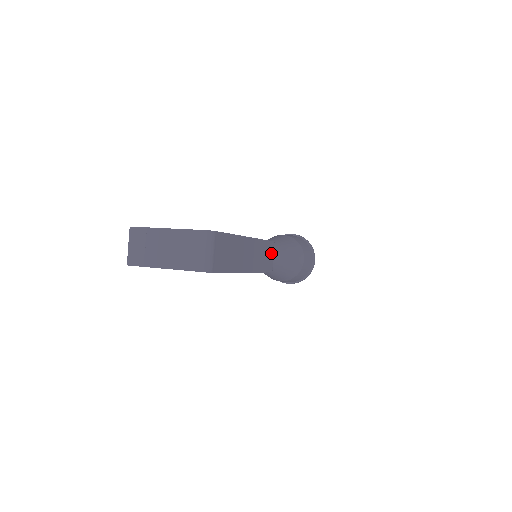
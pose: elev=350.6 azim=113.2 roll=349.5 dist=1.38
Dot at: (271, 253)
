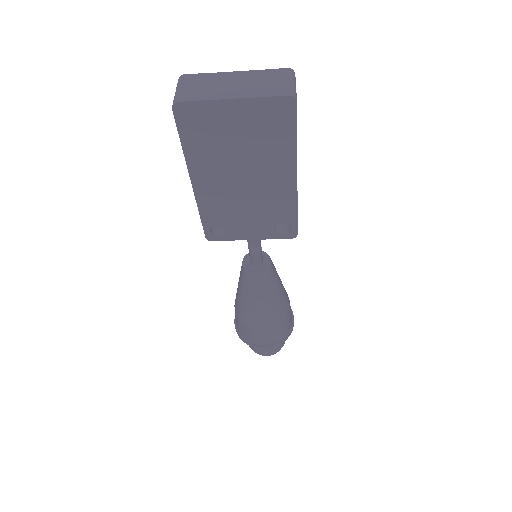
Dot at: occluded
